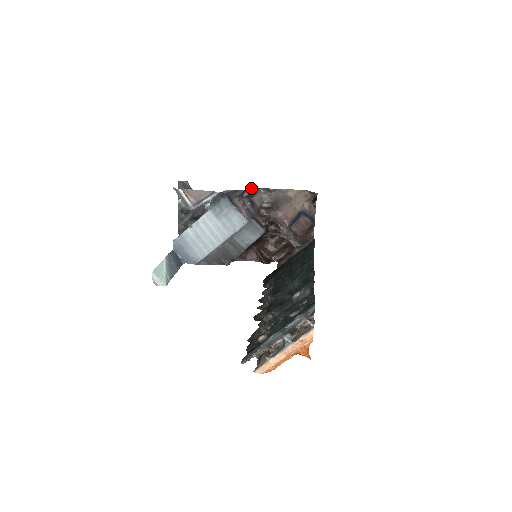
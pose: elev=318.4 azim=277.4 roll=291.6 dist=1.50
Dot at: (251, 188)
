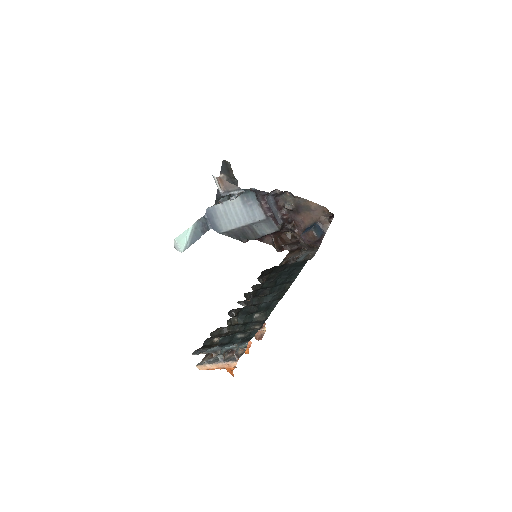
Dot at: (278, 190)
